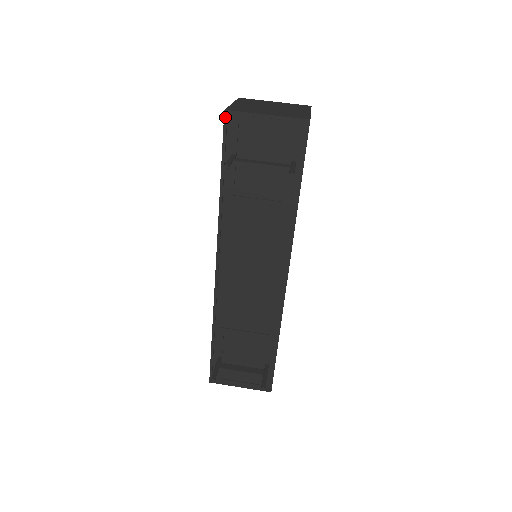
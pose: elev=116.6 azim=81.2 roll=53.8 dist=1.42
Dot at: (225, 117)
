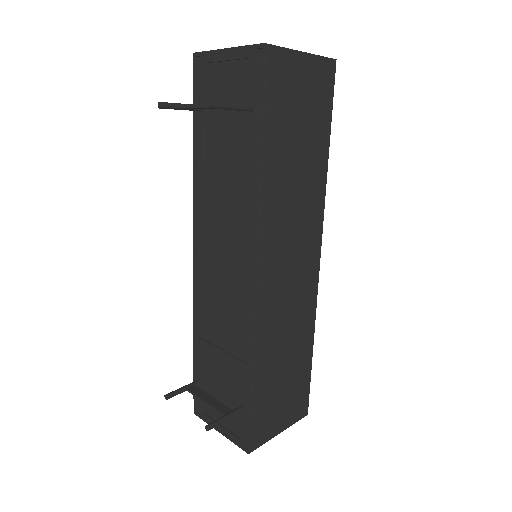
Dot at: (193, 61)
